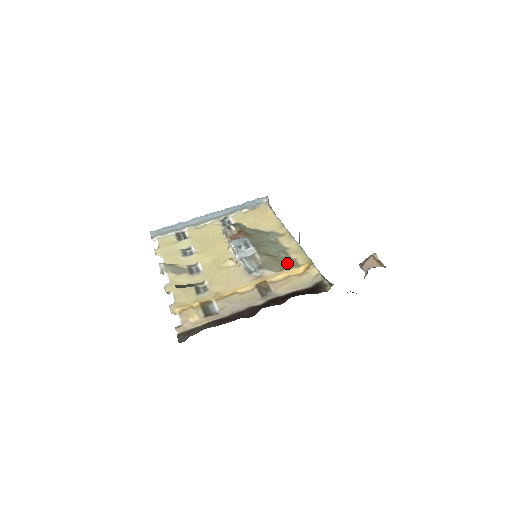
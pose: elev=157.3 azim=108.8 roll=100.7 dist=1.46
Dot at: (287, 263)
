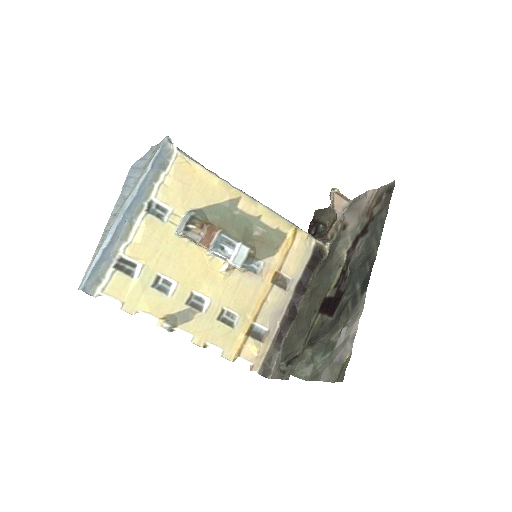
Dot at: (275, 239)
